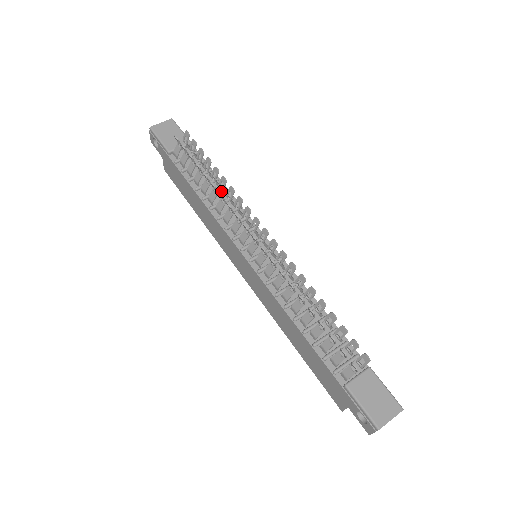
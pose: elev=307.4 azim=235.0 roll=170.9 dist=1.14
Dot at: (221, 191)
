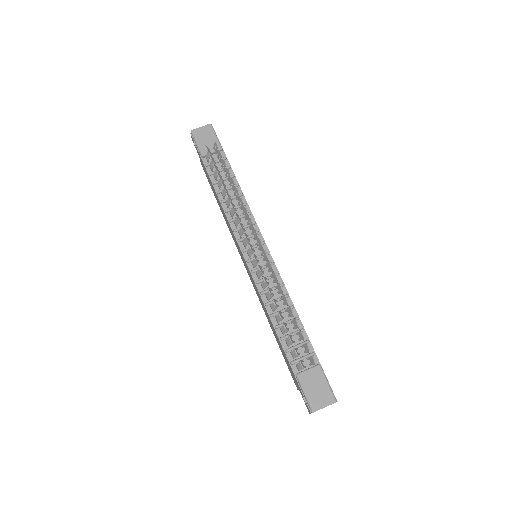
Dot at: occluded
